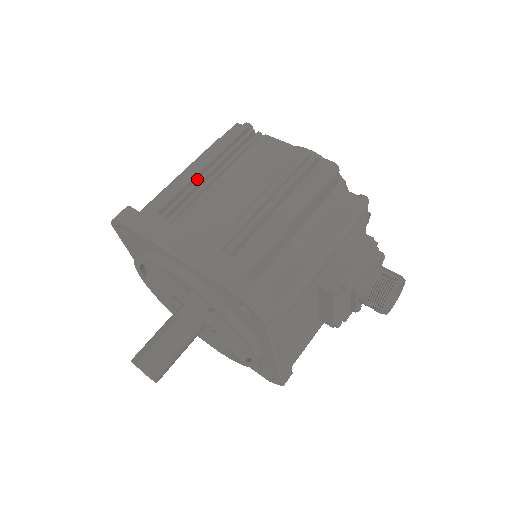
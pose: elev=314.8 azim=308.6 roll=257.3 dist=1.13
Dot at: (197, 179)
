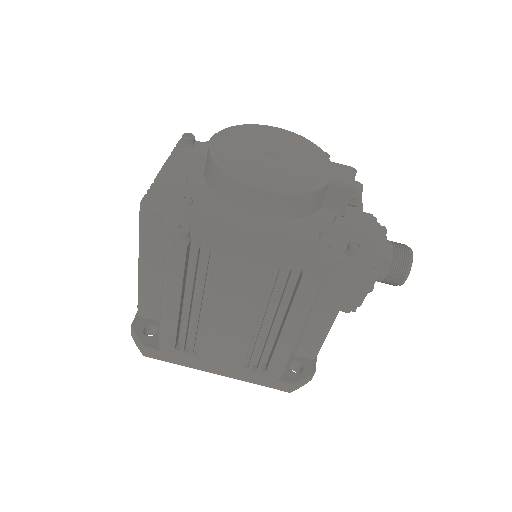
Dot at: (180, 310)
